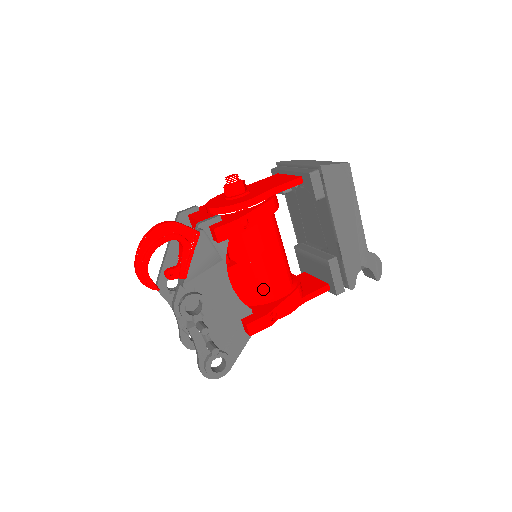
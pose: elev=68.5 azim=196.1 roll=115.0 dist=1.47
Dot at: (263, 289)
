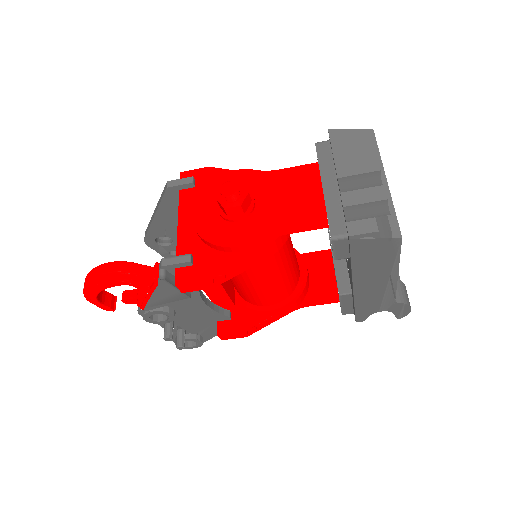
Dot at: (251, 298)
